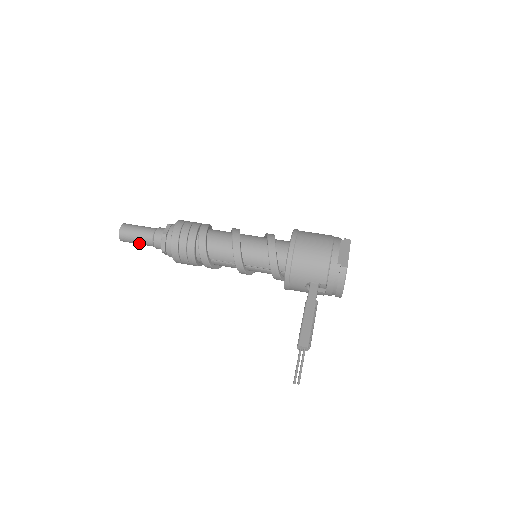
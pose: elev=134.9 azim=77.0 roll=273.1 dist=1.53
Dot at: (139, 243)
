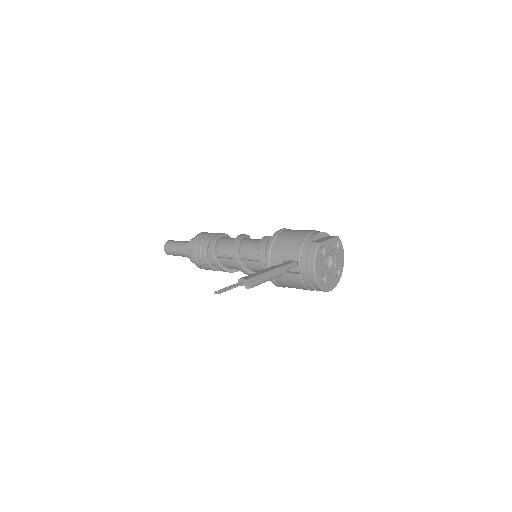
Dot at: (176, 252)
